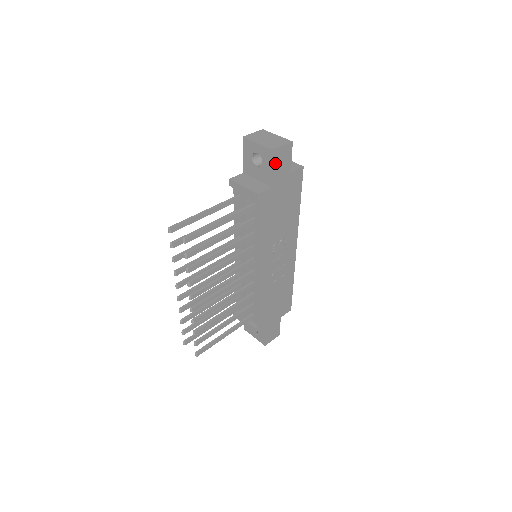
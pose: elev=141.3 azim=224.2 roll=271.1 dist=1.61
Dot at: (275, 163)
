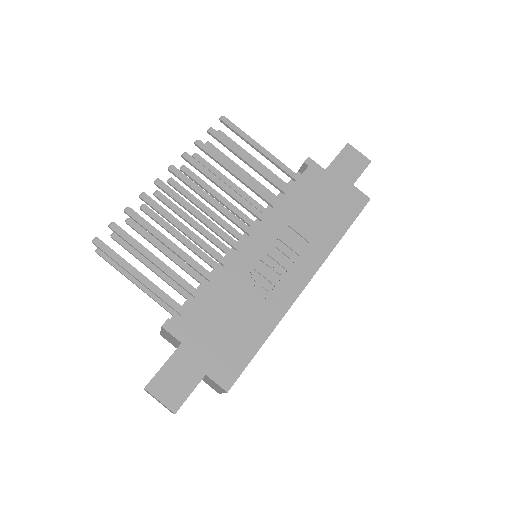
Dot at: (343, 156)
